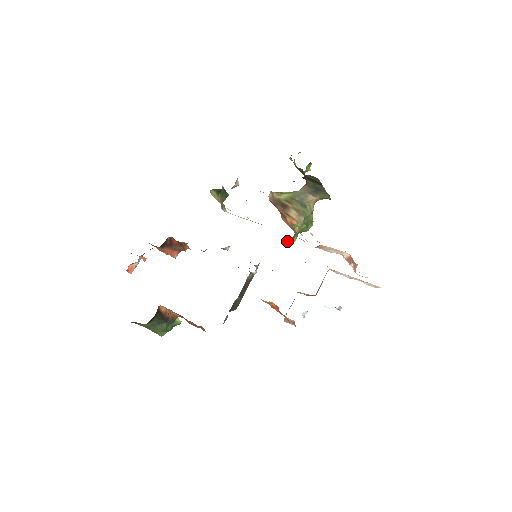
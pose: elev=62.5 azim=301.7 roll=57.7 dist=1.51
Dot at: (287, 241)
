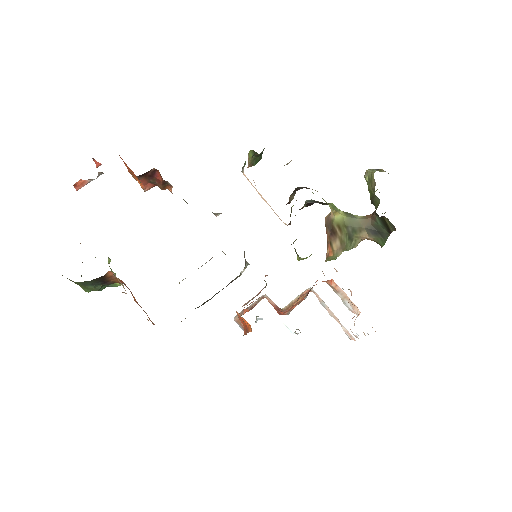
Dot at: (300, 257)
